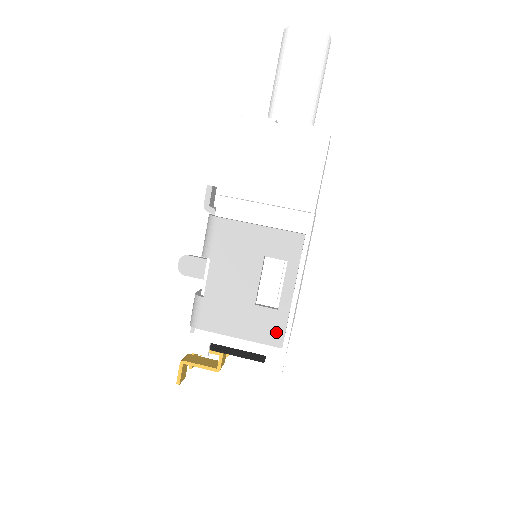
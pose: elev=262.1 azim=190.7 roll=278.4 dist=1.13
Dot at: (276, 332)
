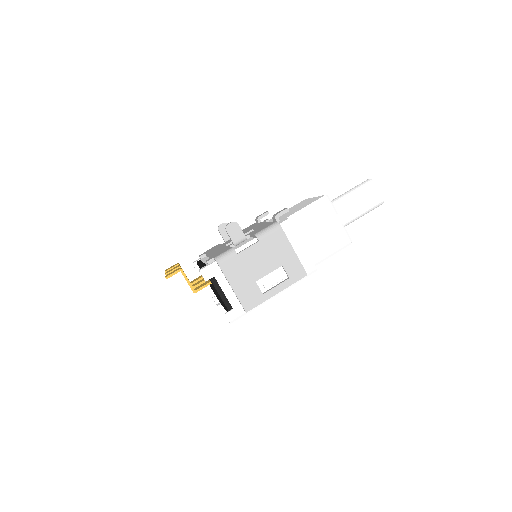
Dot at: (252, 303)
